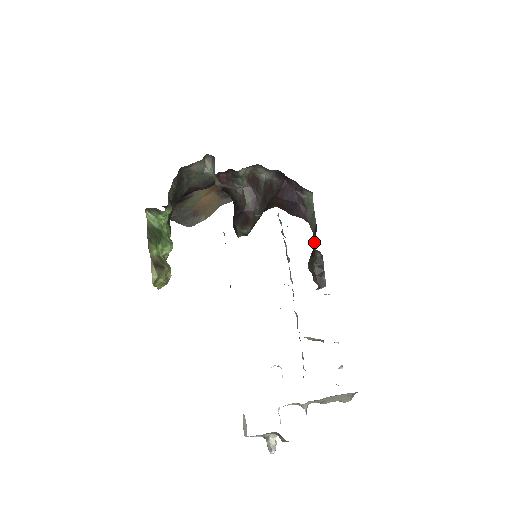
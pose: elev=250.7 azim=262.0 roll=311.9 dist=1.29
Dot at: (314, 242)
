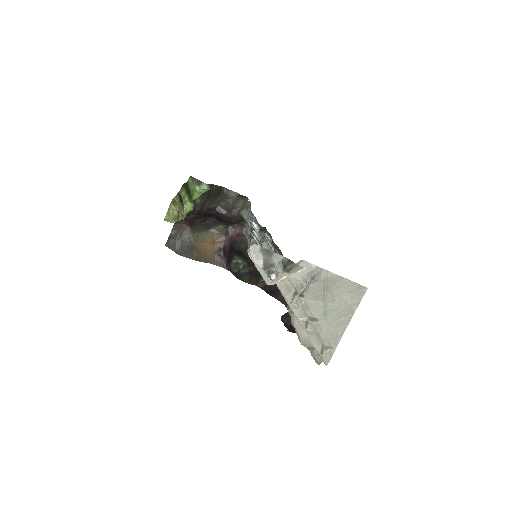
Dot at: occluded
